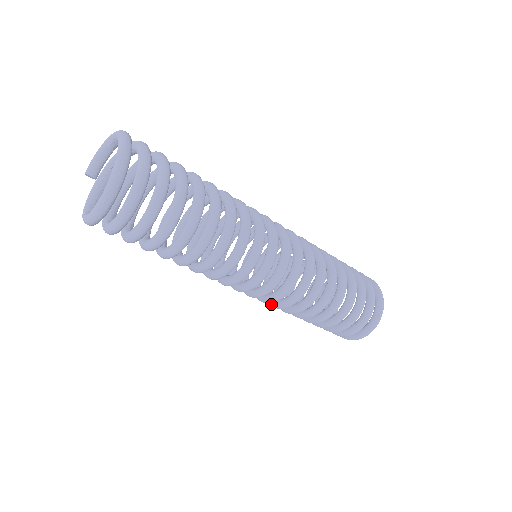
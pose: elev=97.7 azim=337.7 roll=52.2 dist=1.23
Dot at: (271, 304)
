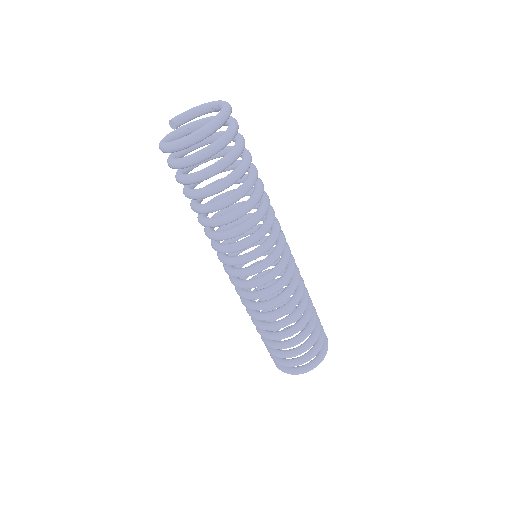
Dot at: (248, 304)
